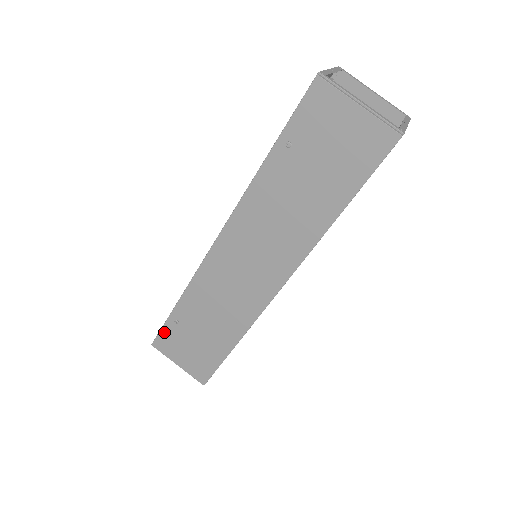
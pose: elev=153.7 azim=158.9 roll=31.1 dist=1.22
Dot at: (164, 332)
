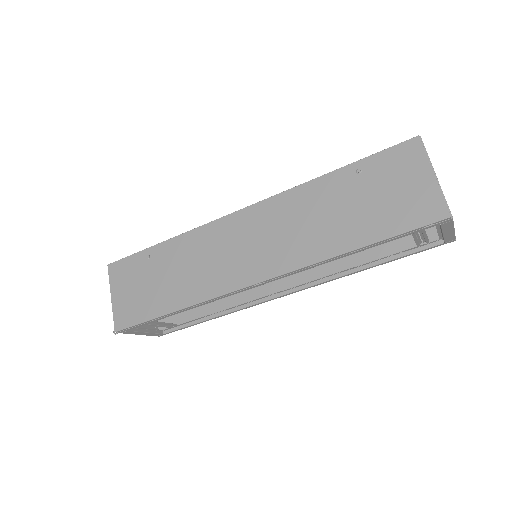
Dot at: (129, 260)
